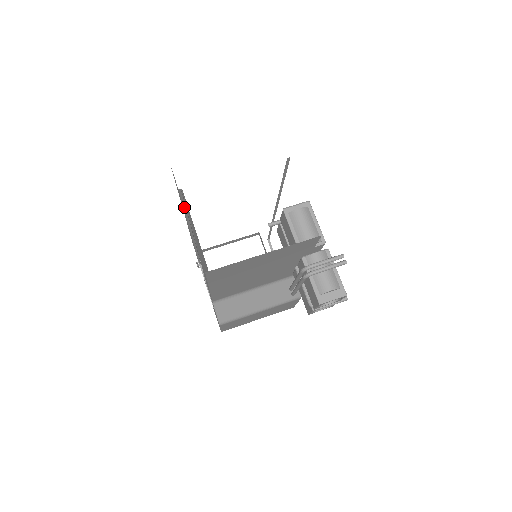
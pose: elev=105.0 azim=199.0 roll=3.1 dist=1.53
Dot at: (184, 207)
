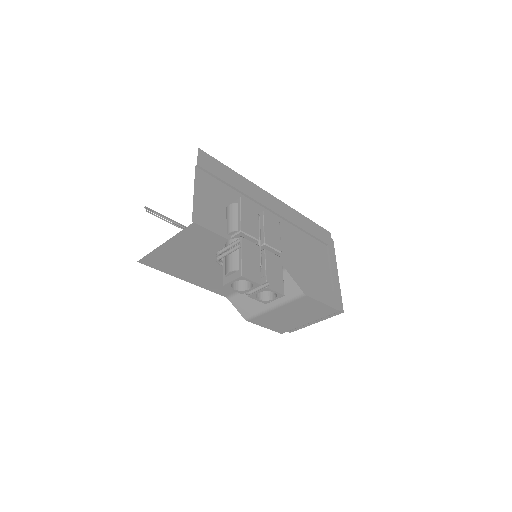
Dot at: (164, 220)
